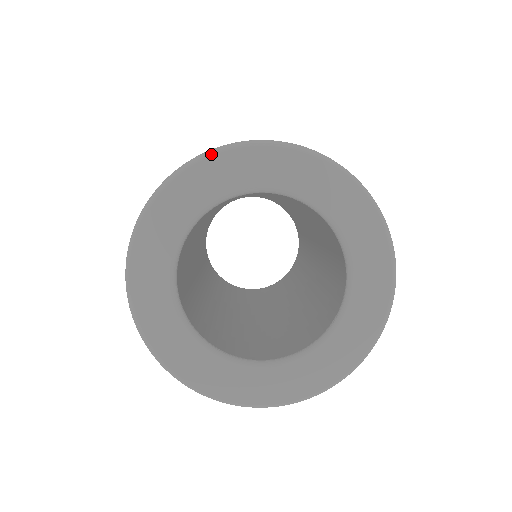
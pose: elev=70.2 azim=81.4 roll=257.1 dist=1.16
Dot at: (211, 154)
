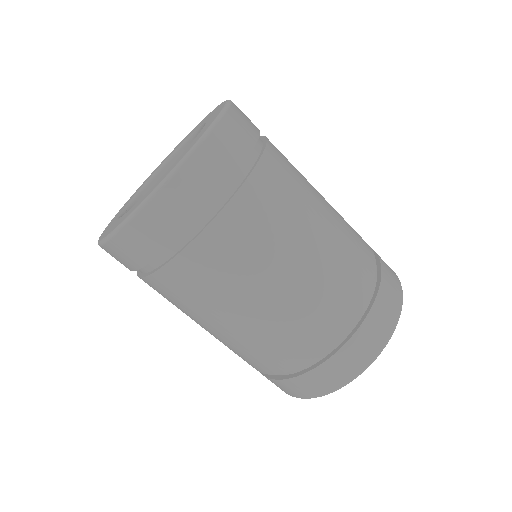
Dot at: occluded
